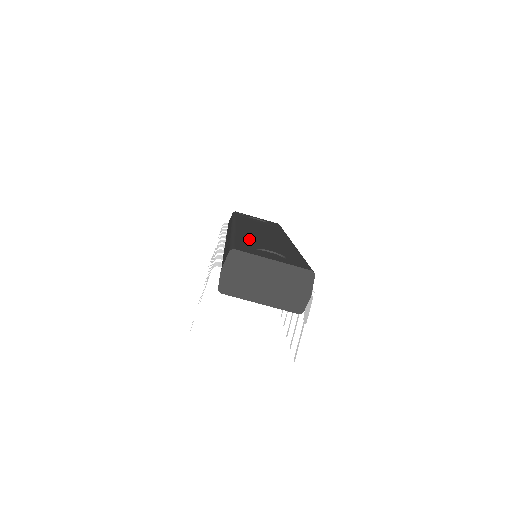
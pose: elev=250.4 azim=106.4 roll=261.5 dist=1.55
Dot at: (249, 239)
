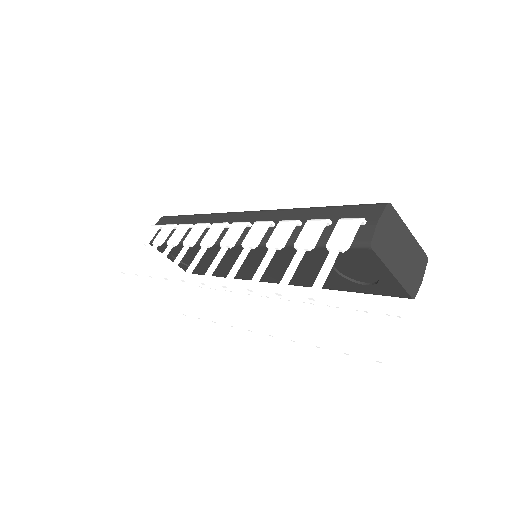
Dot at: occluded
